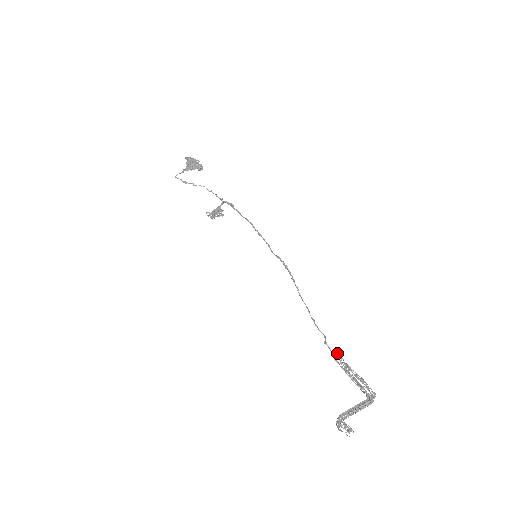
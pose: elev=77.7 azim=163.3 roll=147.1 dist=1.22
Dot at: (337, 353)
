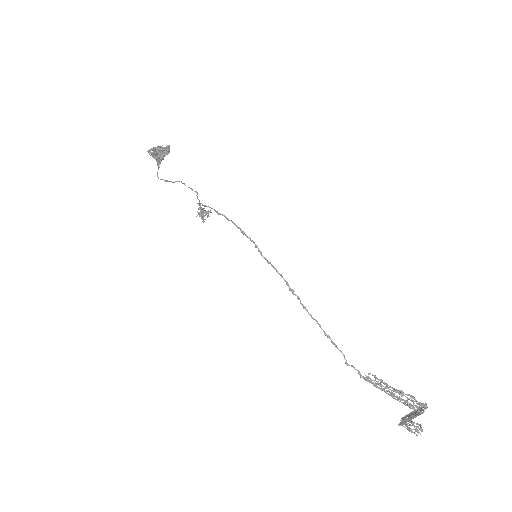
Dot at: (360, 377)
